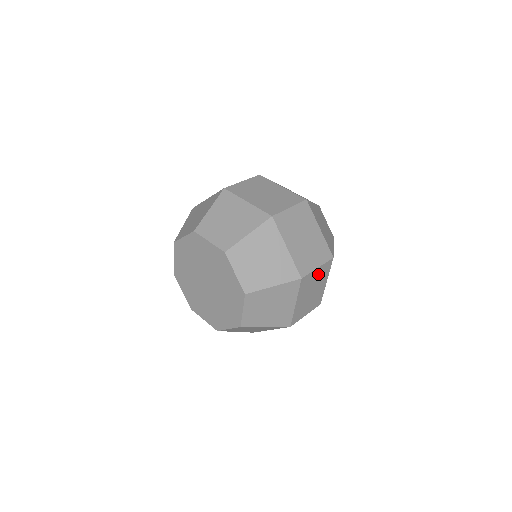
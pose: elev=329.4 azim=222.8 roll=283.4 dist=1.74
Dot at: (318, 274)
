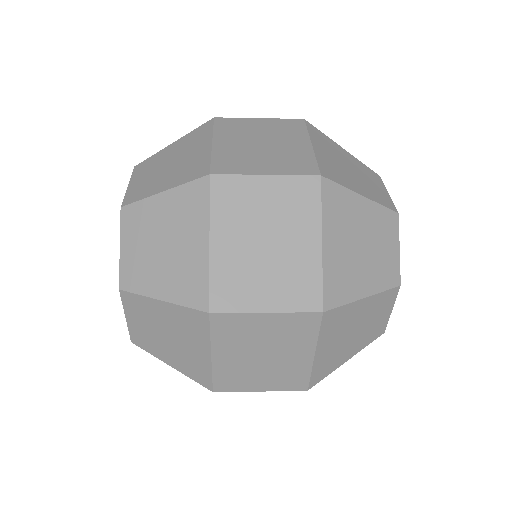
Dot at: (267, 127)
